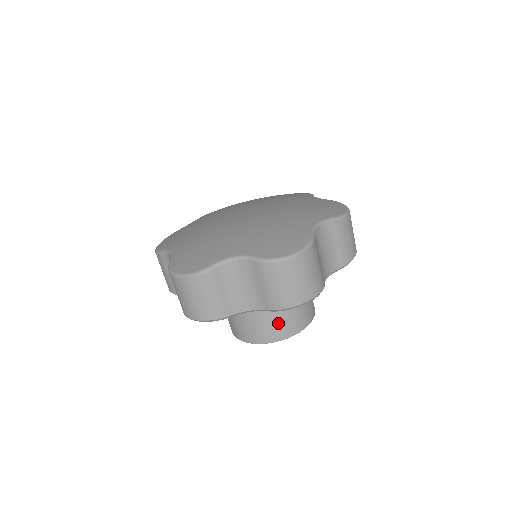
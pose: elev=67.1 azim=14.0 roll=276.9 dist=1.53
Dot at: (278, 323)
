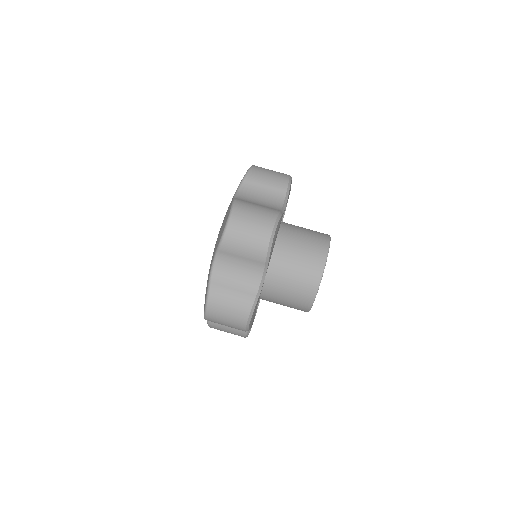
Dot at: (313, 234)
